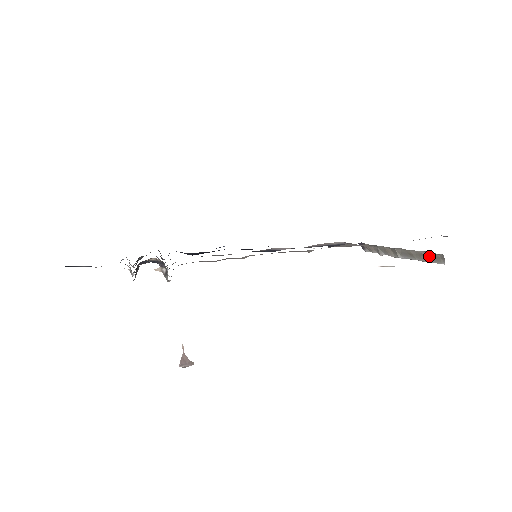
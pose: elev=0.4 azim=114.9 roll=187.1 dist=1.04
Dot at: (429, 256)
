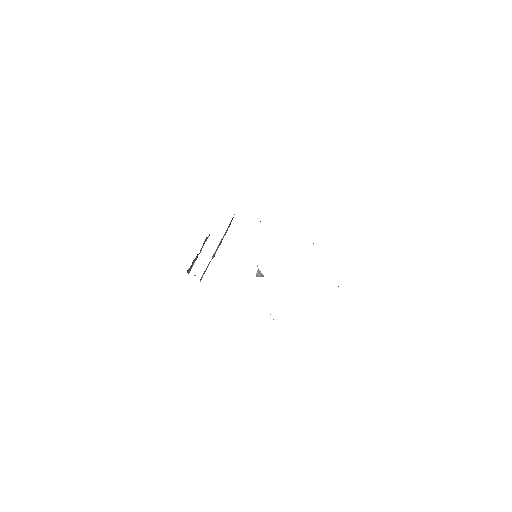
Dot at: occluded
